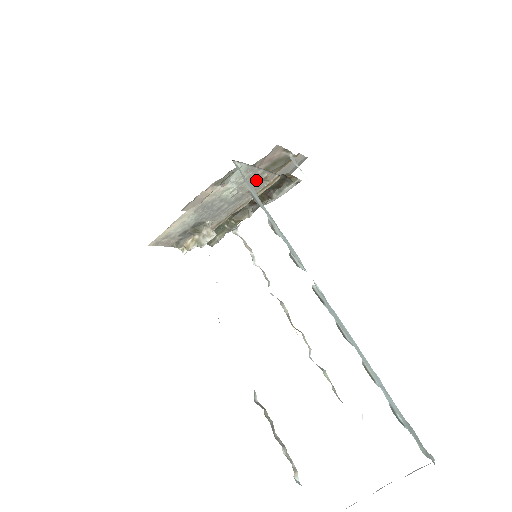
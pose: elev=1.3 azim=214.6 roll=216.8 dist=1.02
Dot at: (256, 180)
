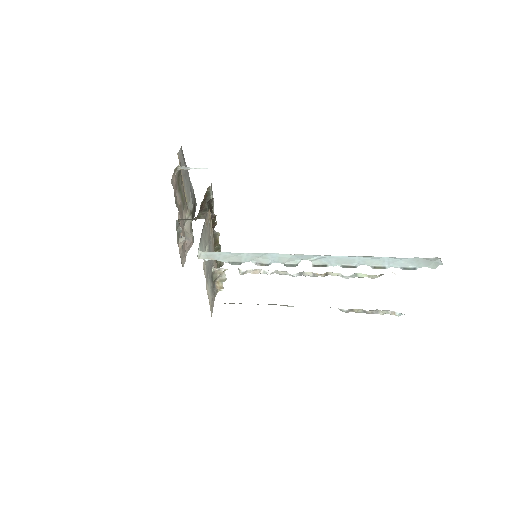
Dot at: (206, 232)
